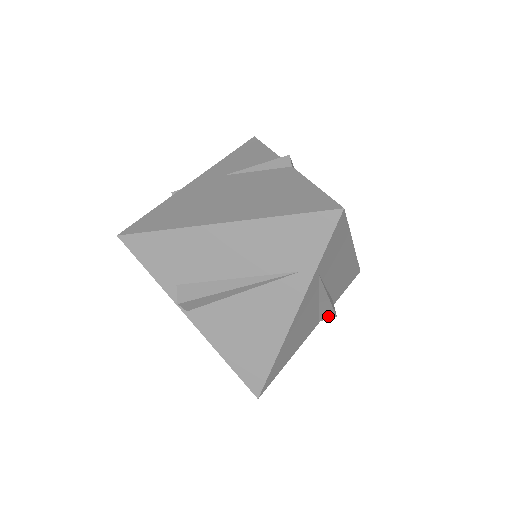
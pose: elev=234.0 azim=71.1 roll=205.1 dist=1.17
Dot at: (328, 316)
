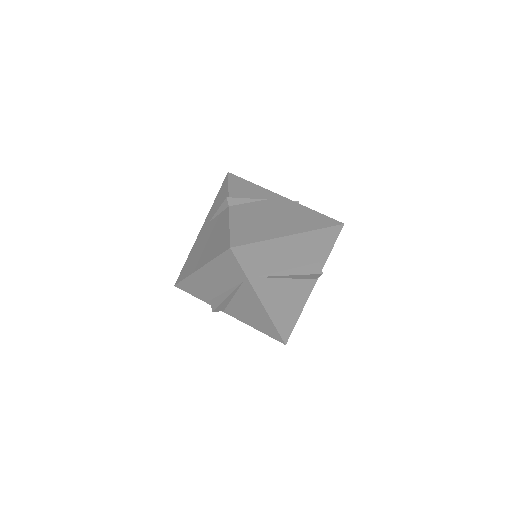
Dot at: (315, 276)
